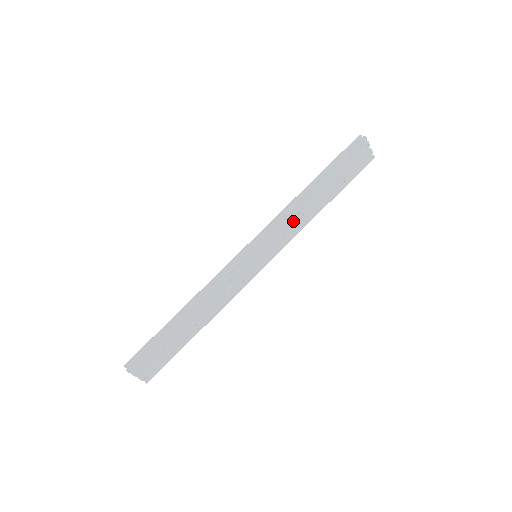
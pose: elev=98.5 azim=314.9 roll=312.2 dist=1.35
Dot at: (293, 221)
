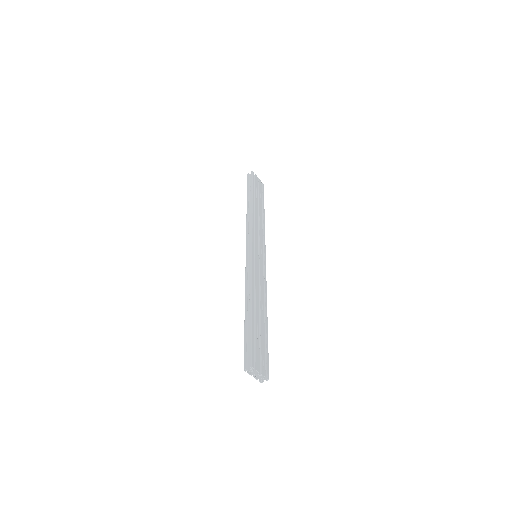
Dot at: (257, 226)
